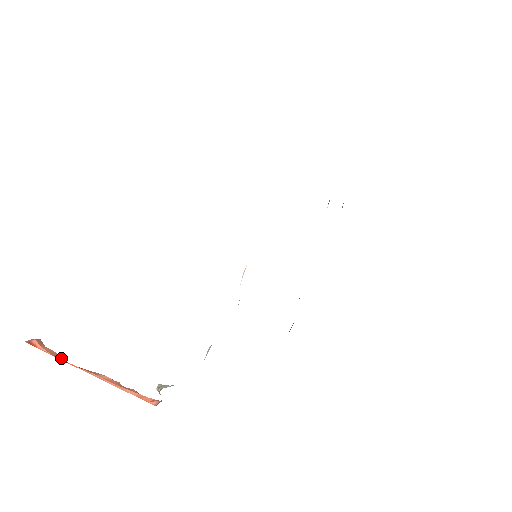
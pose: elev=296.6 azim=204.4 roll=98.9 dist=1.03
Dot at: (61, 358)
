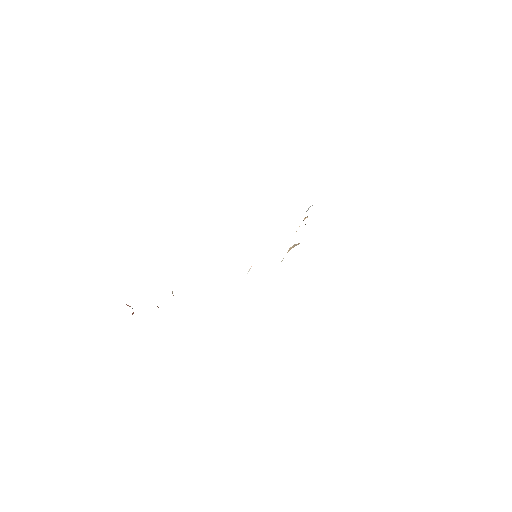
Dot at: occluded
